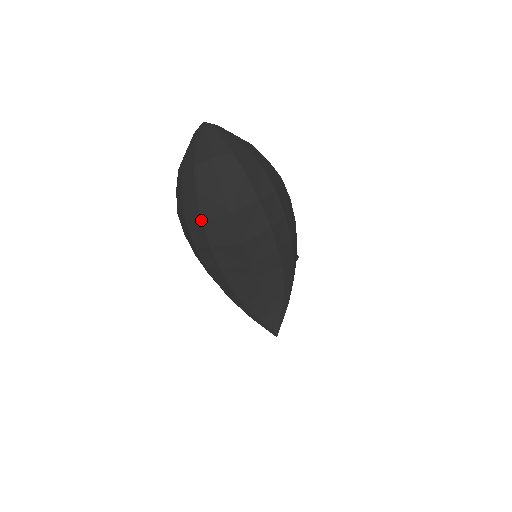
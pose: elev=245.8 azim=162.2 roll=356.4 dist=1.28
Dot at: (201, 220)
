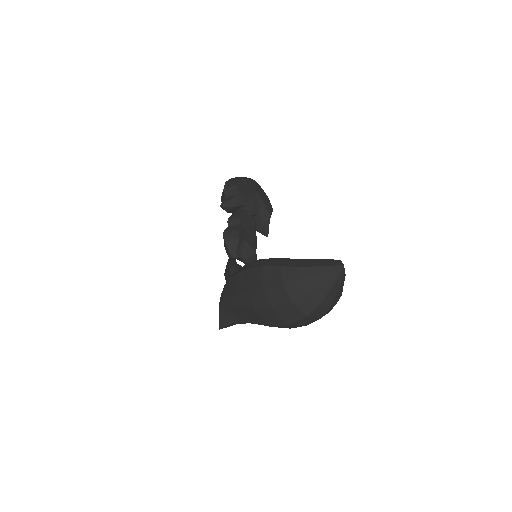
Dot at: (272, 307)
